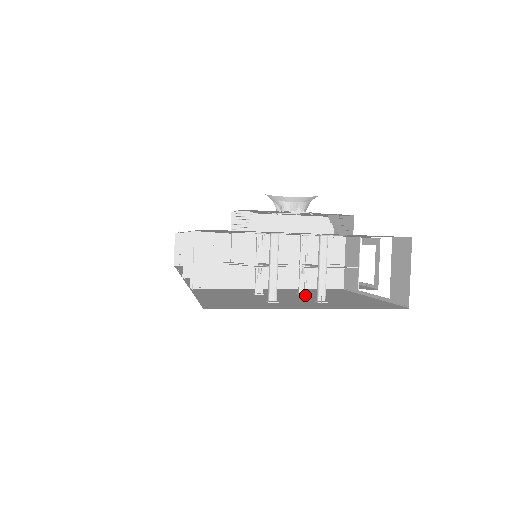
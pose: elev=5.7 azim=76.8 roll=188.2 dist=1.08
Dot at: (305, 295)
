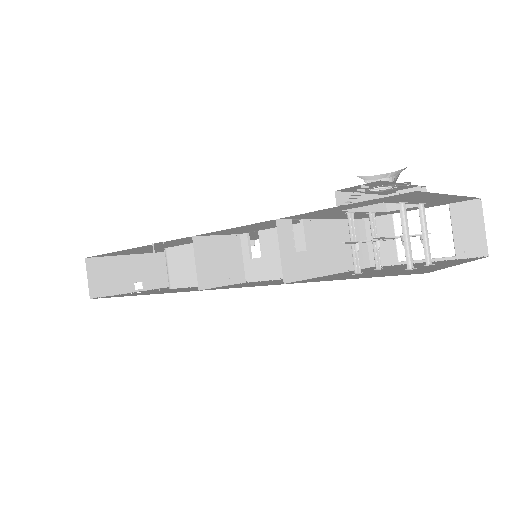
Dot at: (386, 269)
